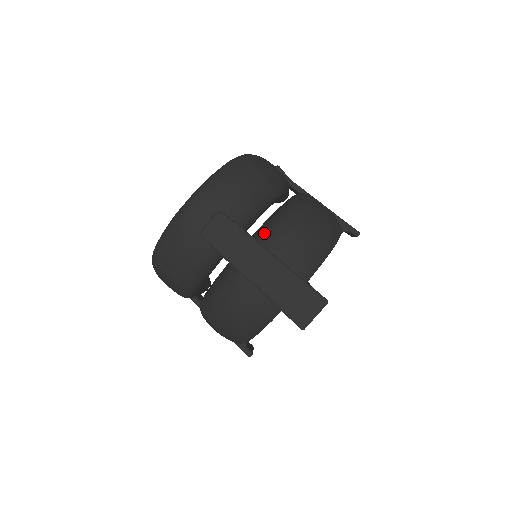
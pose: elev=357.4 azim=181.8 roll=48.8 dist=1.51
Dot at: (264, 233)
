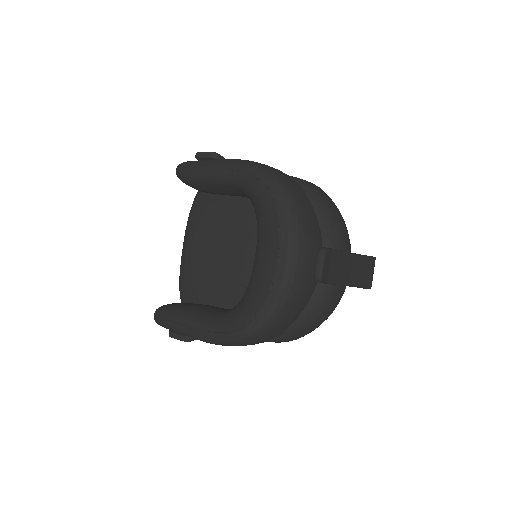
Dot at: (327, 239)
